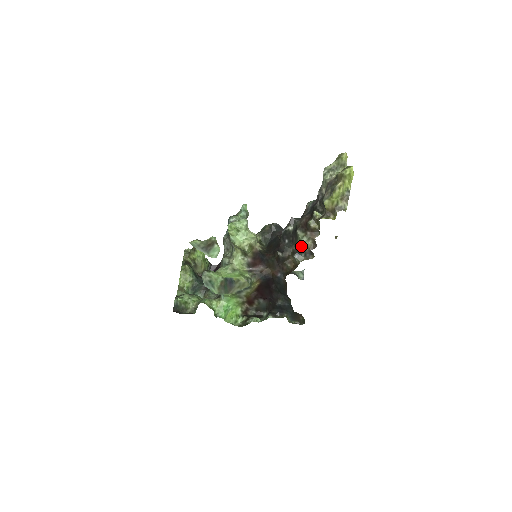
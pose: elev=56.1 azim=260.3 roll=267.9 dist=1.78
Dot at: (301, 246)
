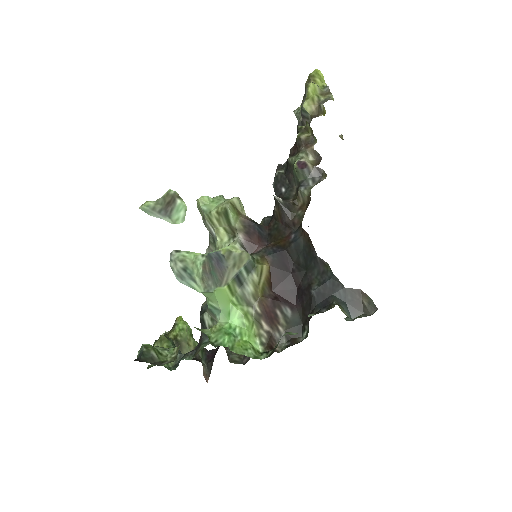
Dot at: (300, 165)
